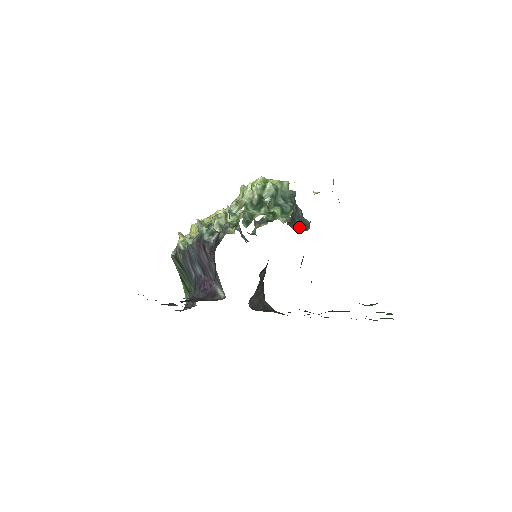
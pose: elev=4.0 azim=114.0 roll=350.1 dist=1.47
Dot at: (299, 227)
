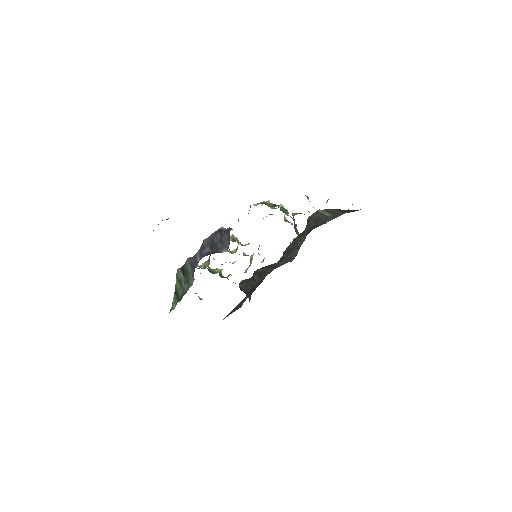
Dot at: occluded
